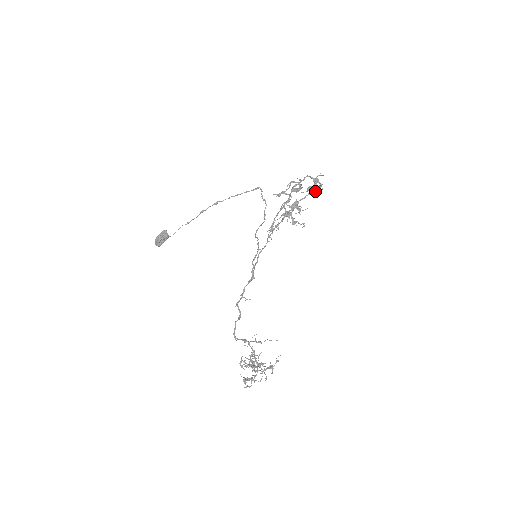
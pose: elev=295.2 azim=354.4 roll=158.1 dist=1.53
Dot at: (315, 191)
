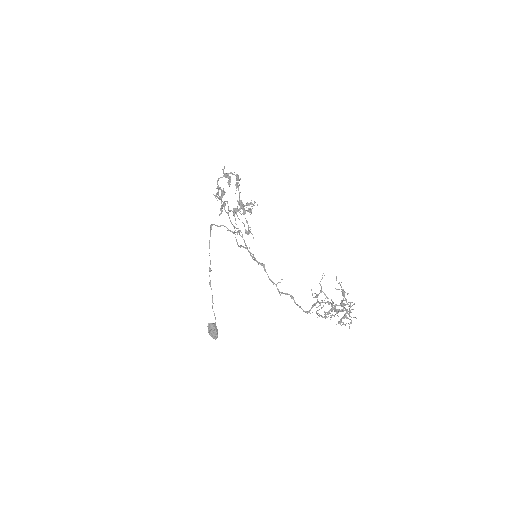
Dot at: occluded
